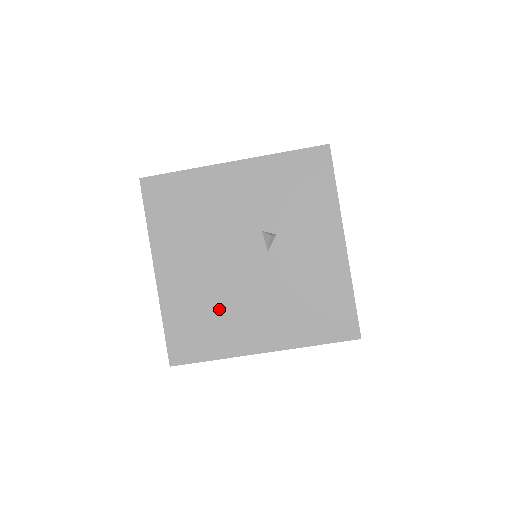
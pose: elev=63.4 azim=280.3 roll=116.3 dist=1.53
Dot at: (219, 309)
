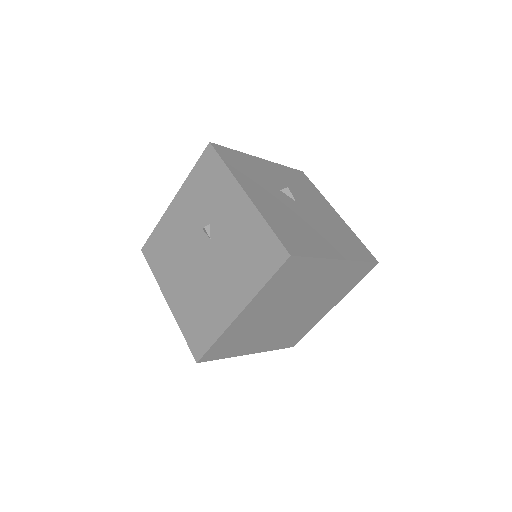
Dot at: (204, 301)
